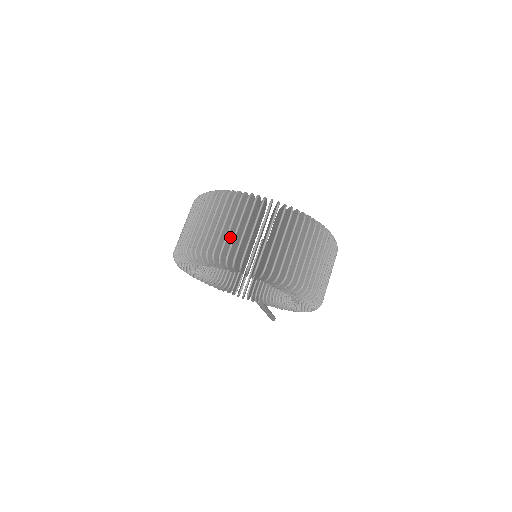
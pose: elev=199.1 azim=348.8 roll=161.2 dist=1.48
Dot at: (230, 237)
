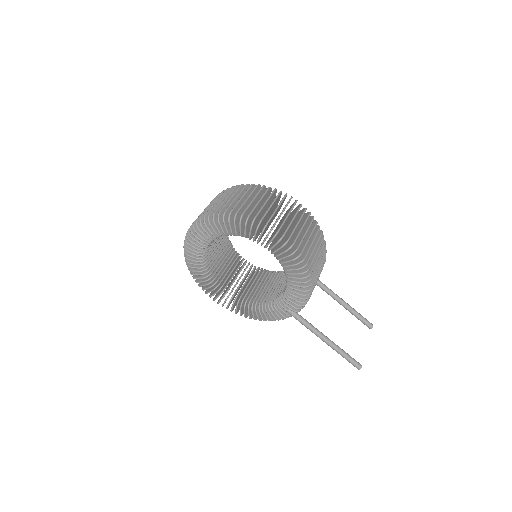
Dot at: occluded
